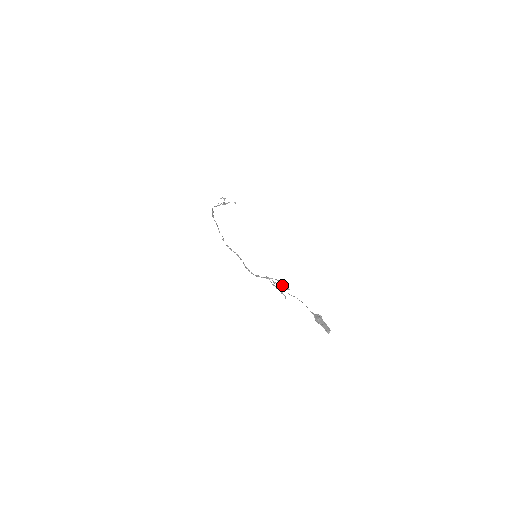
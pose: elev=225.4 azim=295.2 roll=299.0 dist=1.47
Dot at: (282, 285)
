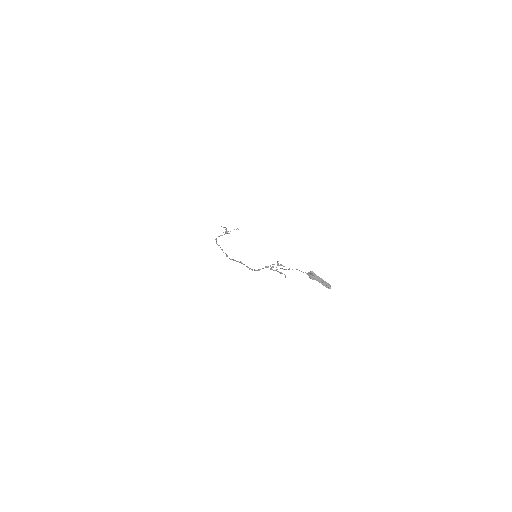
Dot at: (278, 265)
